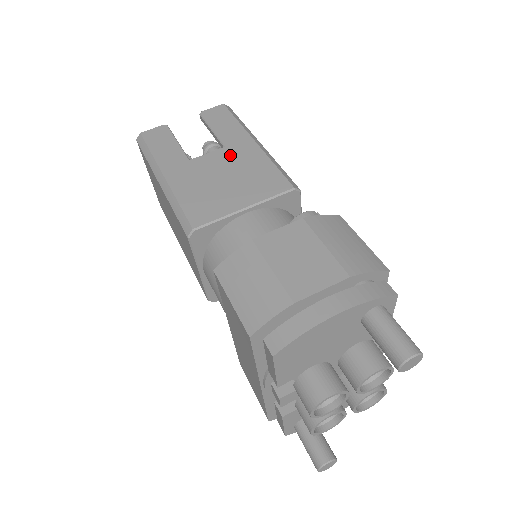
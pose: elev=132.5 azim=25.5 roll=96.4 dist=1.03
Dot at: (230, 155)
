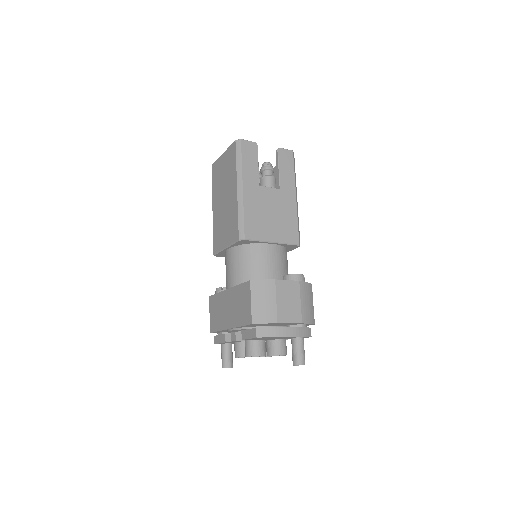
Dot at: (280, 198)
